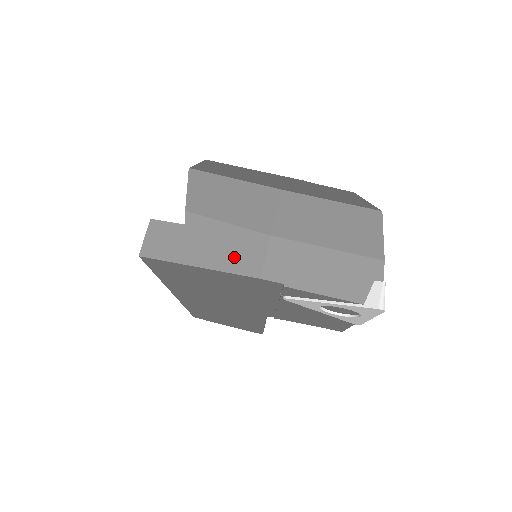
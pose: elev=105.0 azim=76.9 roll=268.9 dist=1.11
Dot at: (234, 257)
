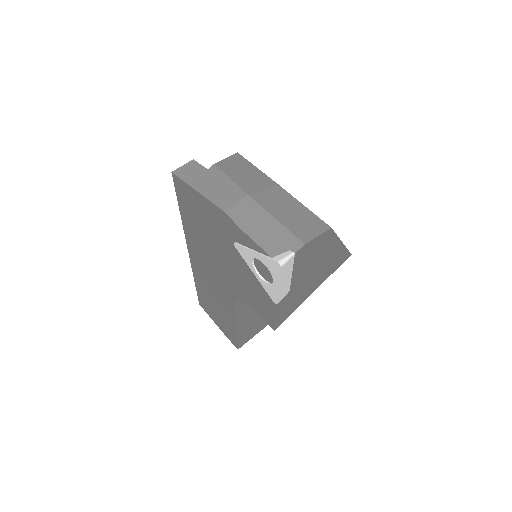
Dot at: (219, 195)
